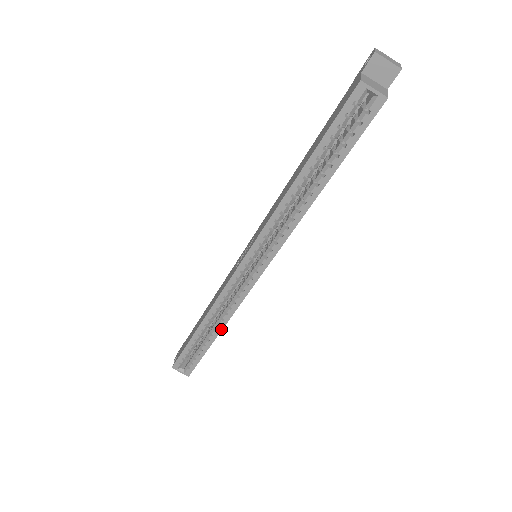
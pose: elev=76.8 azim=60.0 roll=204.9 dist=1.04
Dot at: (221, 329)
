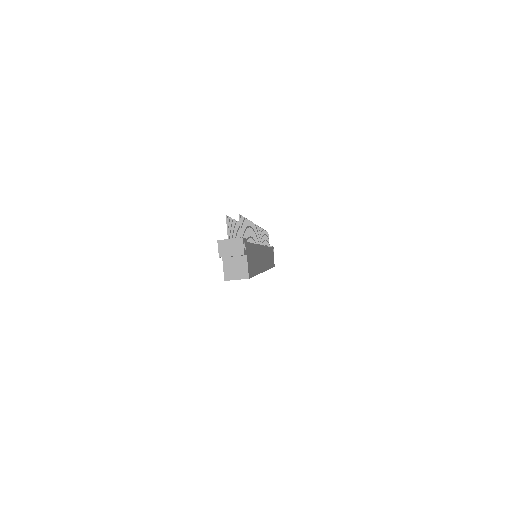
Dot at: occluded
